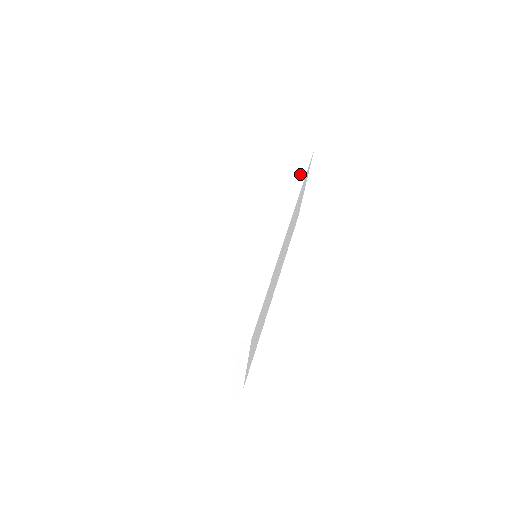
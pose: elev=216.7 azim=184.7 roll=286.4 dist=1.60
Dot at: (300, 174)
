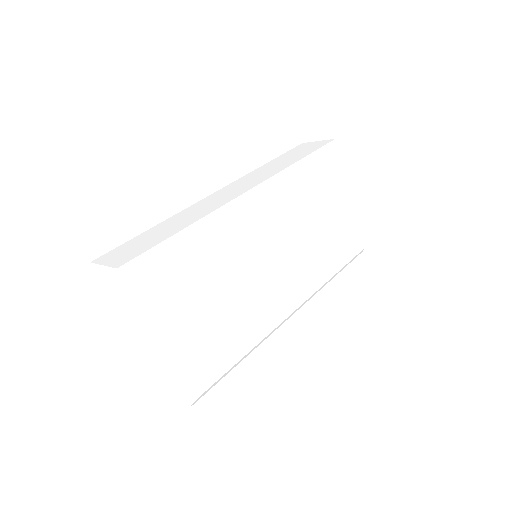
Dot at: (303, 162)
